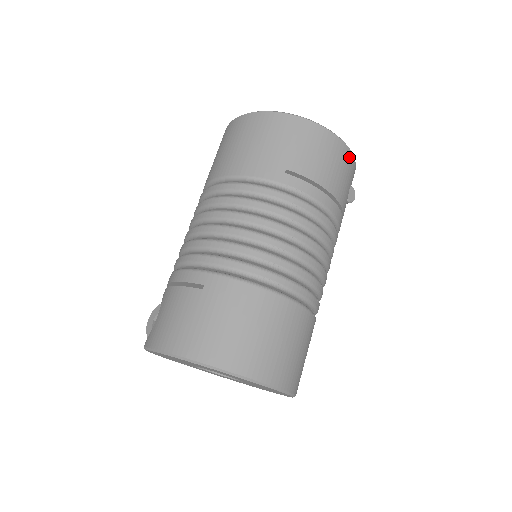
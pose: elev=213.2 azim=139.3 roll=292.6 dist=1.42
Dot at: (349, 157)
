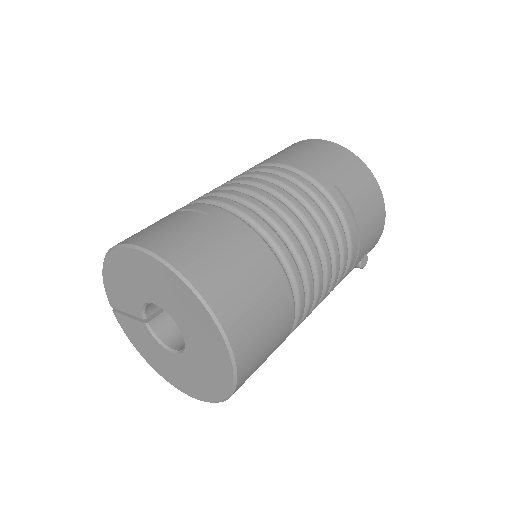
Dot at: (382, 223)
